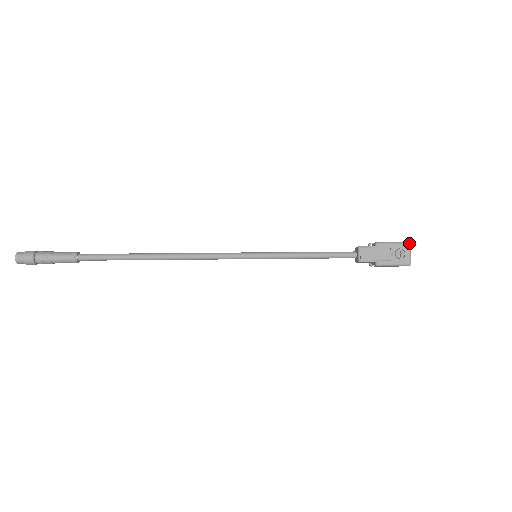
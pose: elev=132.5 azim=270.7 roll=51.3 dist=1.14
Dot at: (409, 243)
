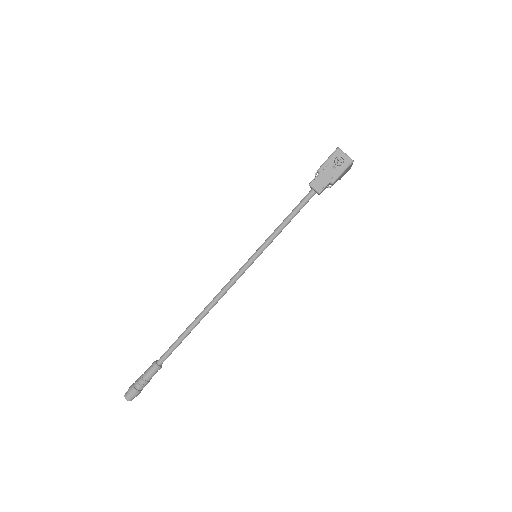
Dot at: (338, 149)
